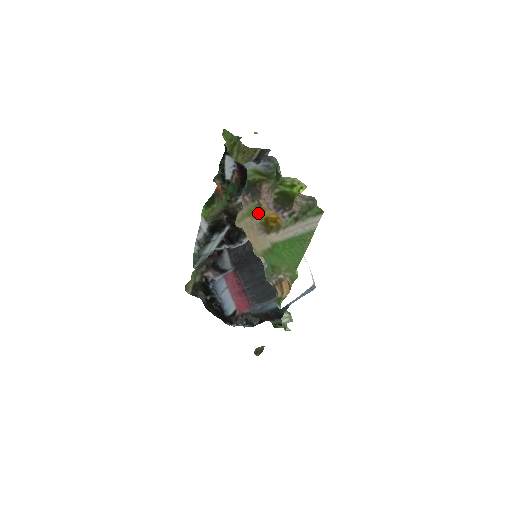
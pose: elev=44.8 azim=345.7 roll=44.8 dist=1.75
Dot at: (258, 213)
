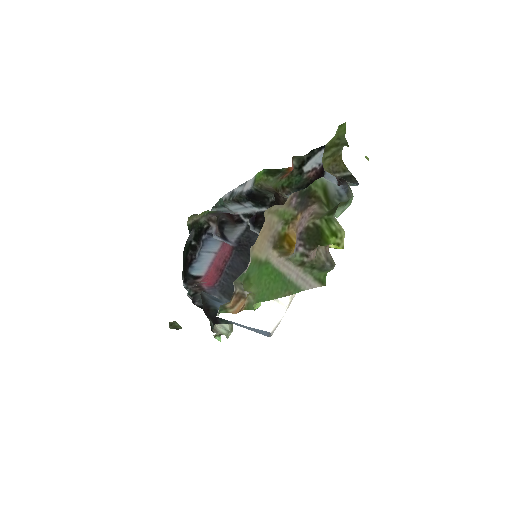
Dot at: (286, 222)
